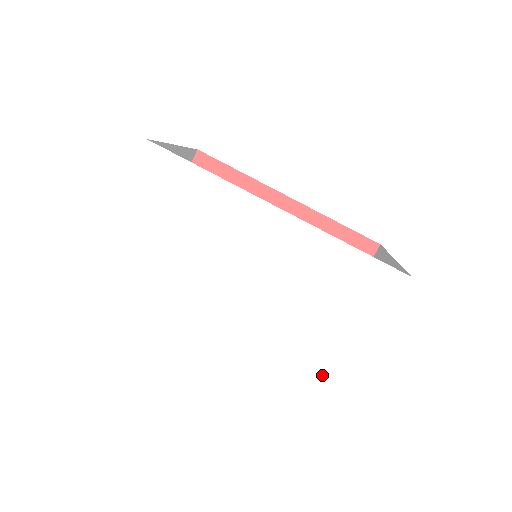
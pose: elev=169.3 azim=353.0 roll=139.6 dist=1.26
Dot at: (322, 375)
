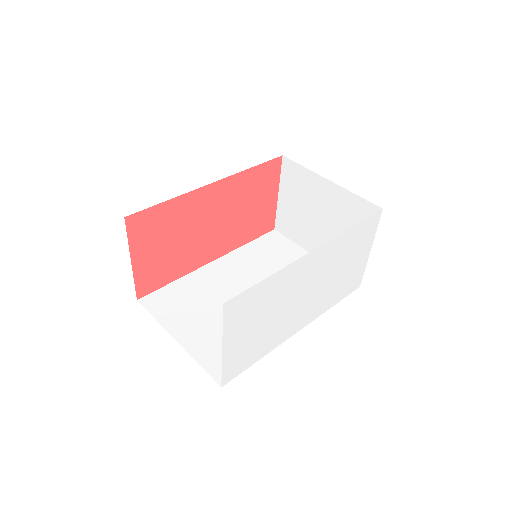
Dot at: (353, 285)
